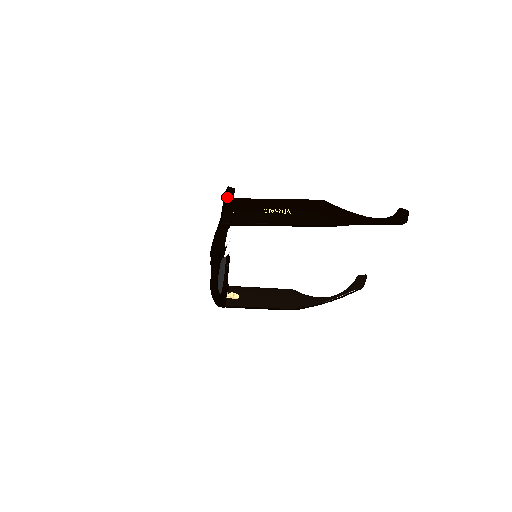
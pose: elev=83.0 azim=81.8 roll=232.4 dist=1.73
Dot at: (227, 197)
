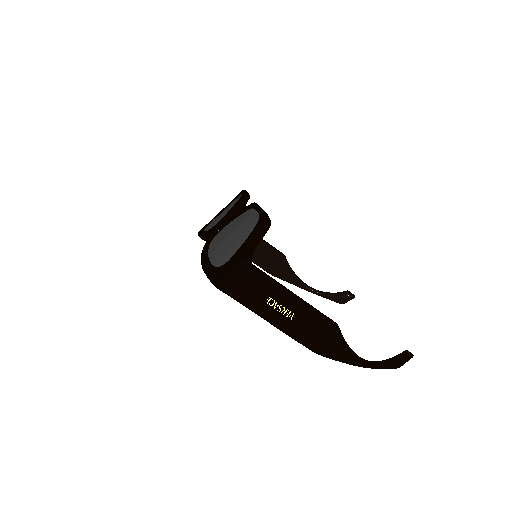
Dot at: (249, 245)
